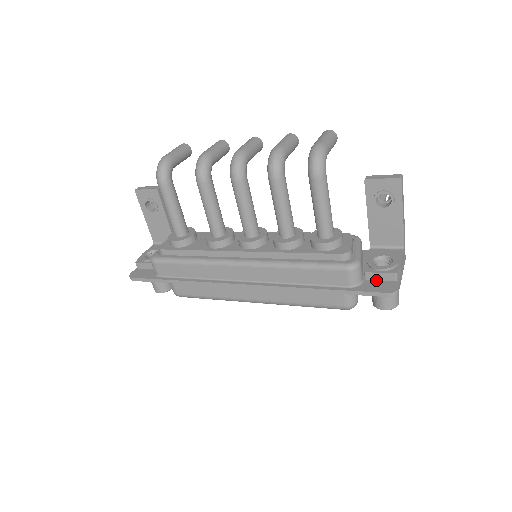
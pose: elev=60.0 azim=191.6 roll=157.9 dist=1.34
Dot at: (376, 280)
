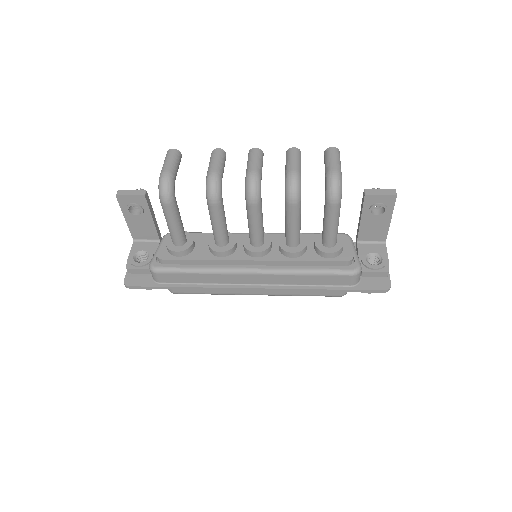
Dot at: (371, 277)
